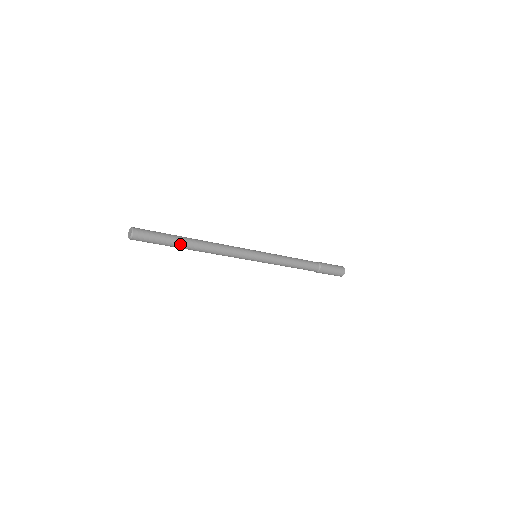
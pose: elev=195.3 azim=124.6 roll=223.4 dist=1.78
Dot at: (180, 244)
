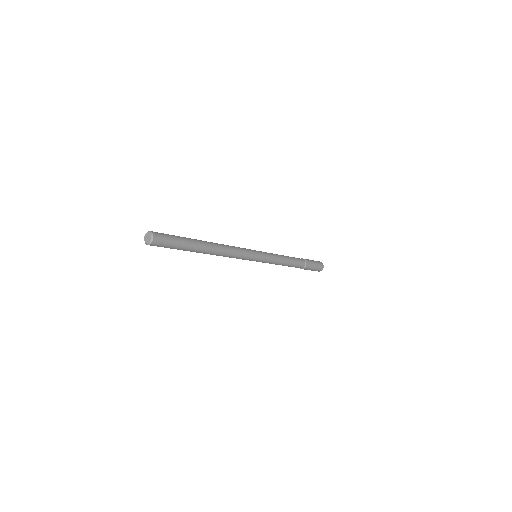
Dot at: (196, 246)
